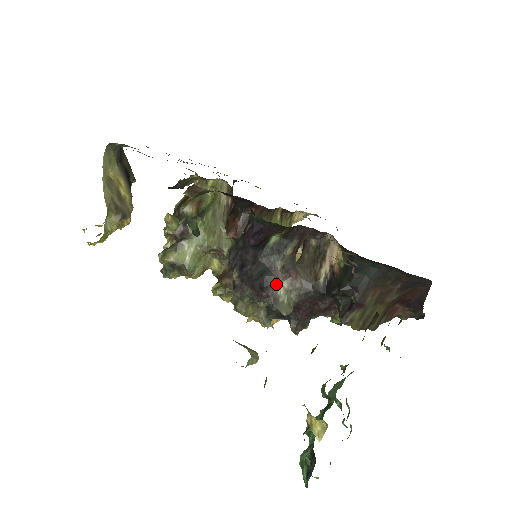
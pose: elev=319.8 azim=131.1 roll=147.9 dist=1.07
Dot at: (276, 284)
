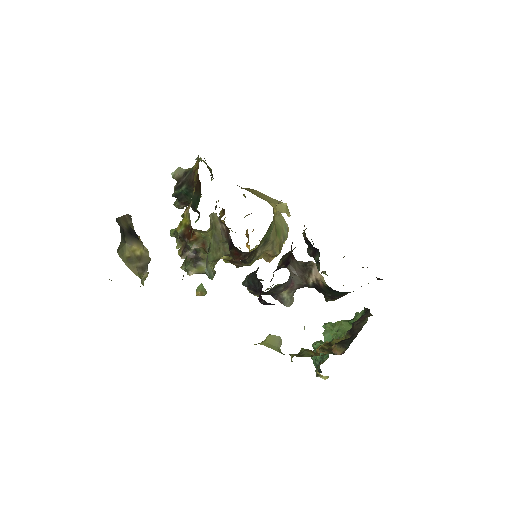
Dot at: (281, 293)
